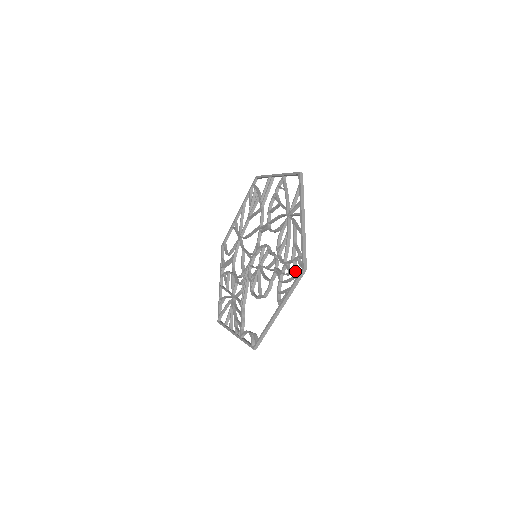
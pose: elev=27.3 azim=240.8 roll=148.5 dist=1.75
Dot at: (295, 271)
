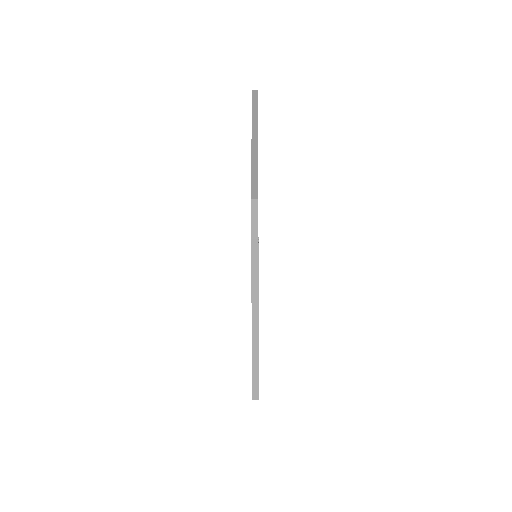
Dot at: occluded
